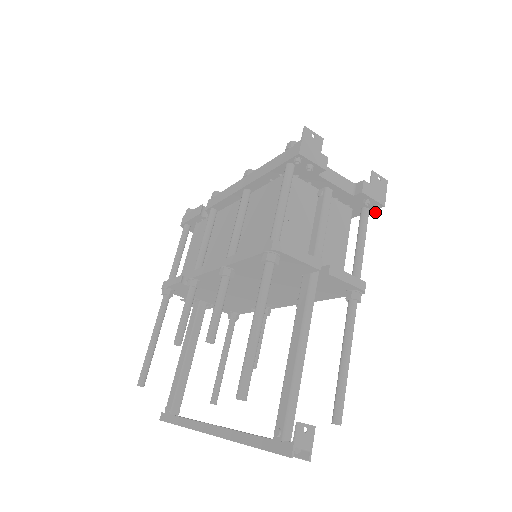
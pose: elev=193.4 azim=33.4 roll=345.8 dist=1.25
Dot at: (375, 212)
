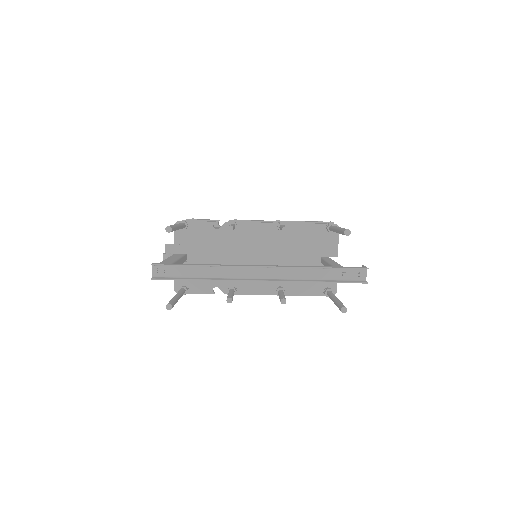
Dot at: occluded
